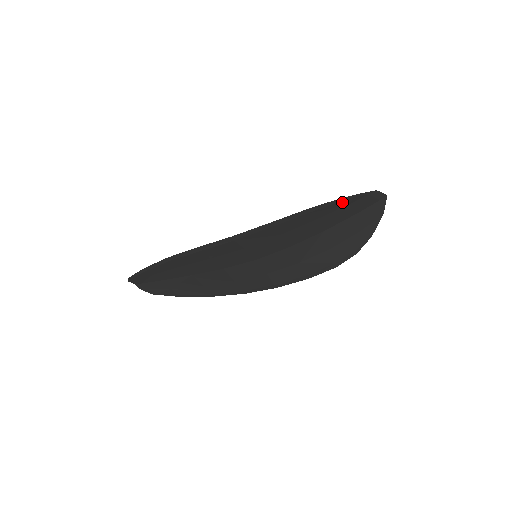
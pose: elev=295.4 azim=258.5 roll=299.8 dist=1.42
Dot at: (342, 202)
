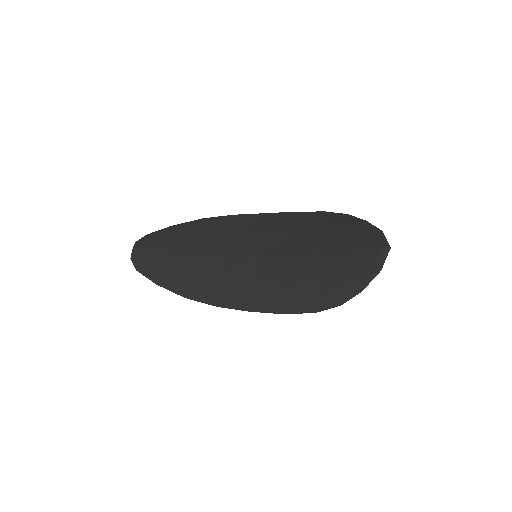
Dot at: (347, 292)
